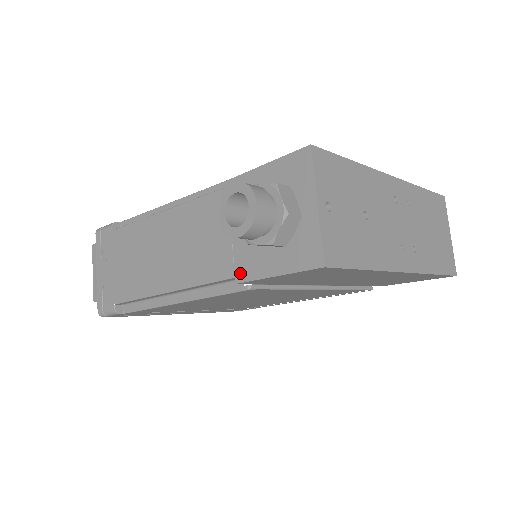
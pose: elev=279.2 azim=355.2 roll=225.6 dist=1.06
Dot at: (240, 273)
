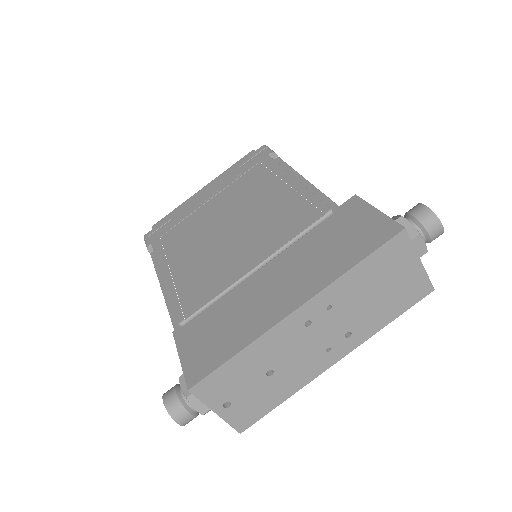
Dot at: occluded
